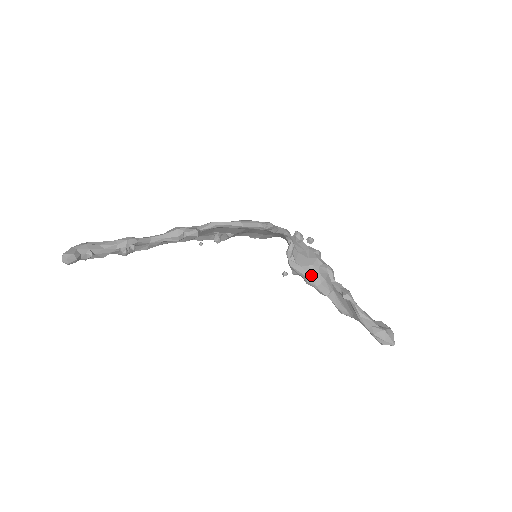
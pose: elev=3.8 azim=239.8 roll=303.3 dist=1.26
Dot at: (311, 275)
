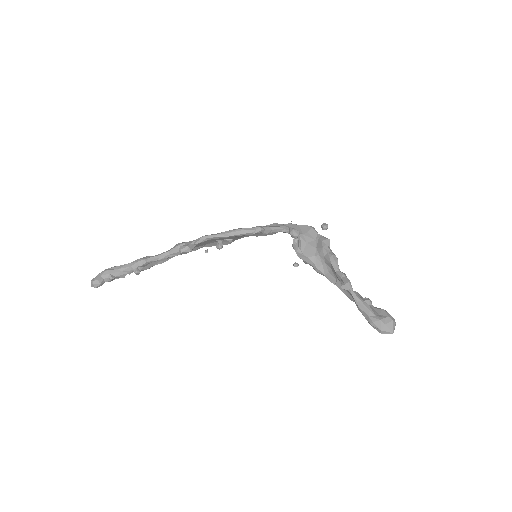
Dot at: (318, 265)
